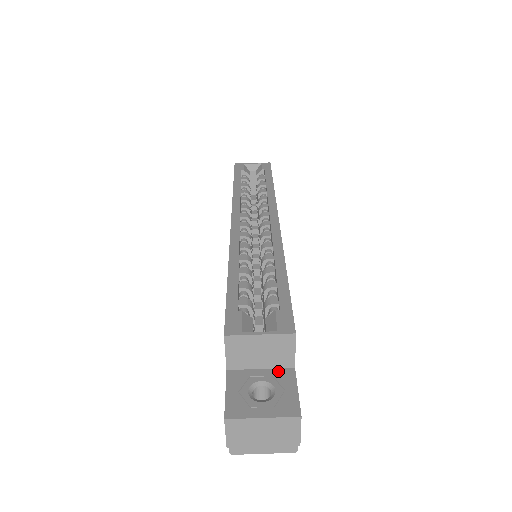
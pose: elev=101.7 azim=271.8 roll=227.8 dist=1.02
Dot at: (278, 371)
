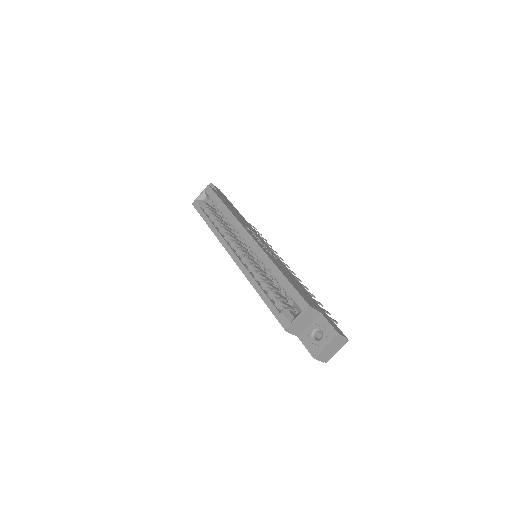
Dot at: (316, 320)
